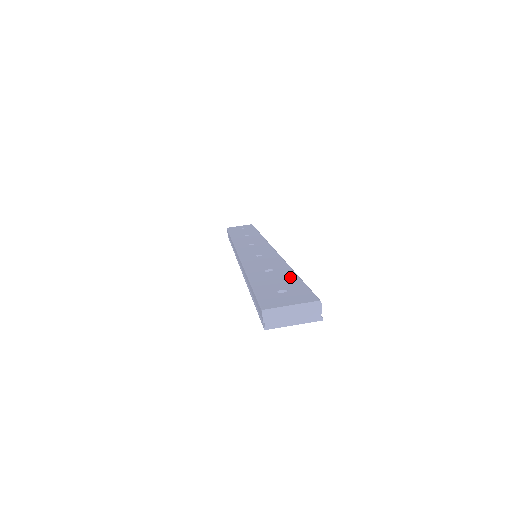
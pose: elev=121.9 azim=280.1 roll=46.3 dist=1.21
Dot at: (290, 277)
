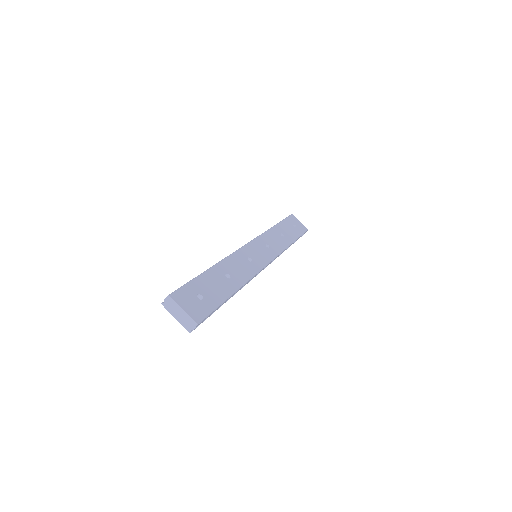
Dot at: (223, 294)
